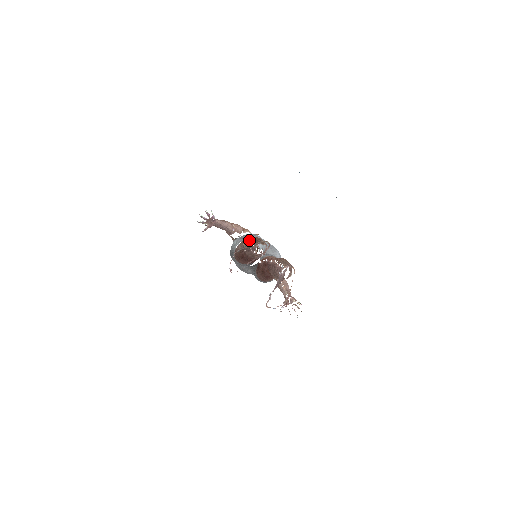
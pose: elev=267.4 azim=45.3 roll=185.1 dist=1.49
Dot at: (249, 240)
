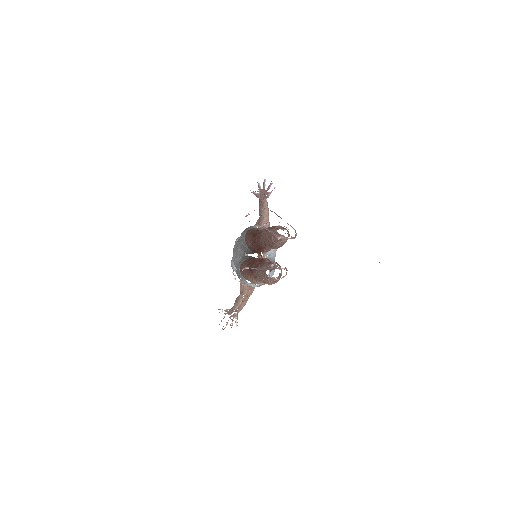
Dot at: occluded
